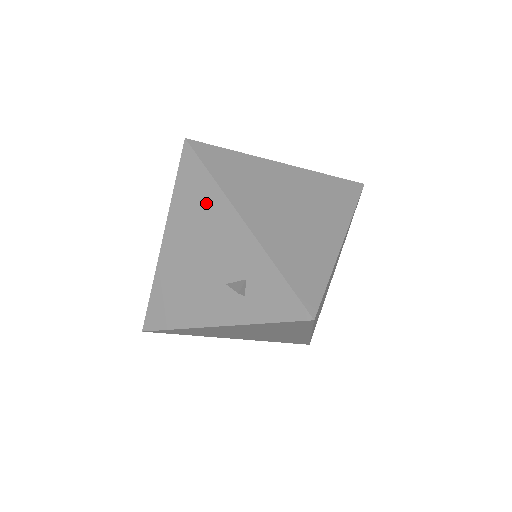
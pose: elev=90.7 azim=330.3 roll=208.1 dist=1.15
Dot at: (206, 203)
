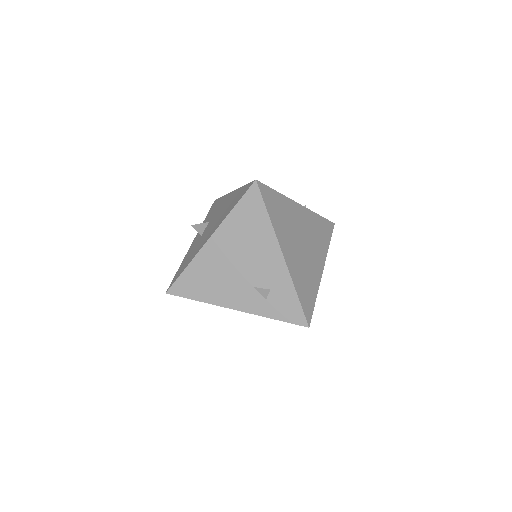
Dot at: (257, 231)
